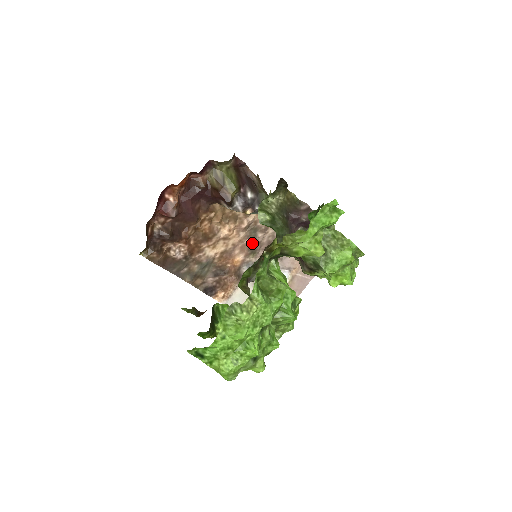
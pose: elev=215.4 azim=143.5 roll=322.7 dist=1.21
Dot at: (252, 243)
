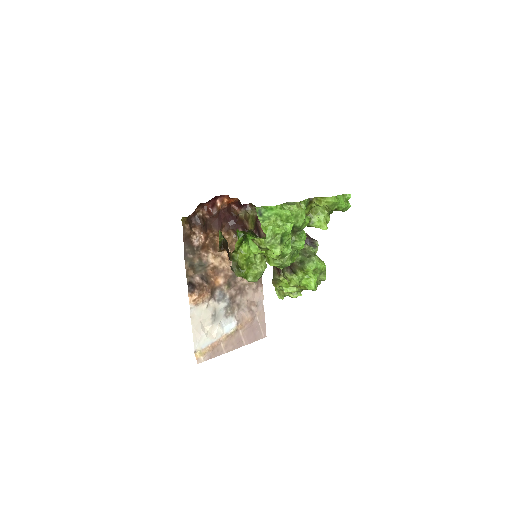
Dot at: (232, 278)
